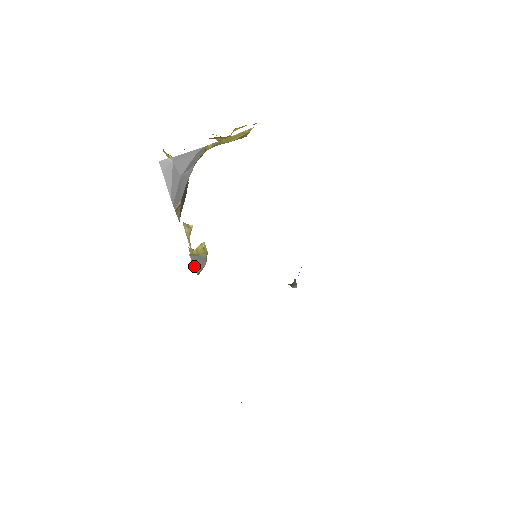
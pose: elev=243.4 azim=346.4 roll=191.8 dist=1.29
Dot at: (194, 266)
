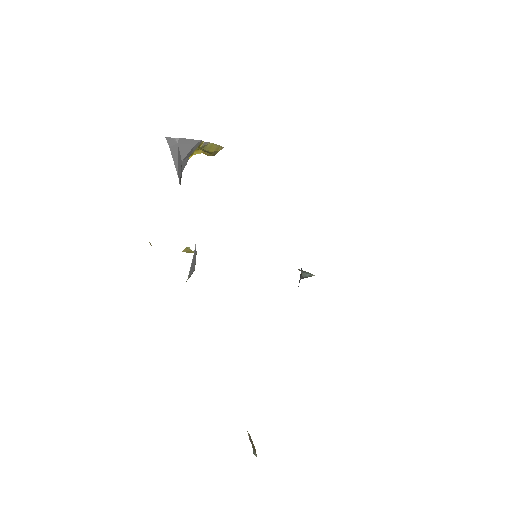
Dot at: (191, 265)
